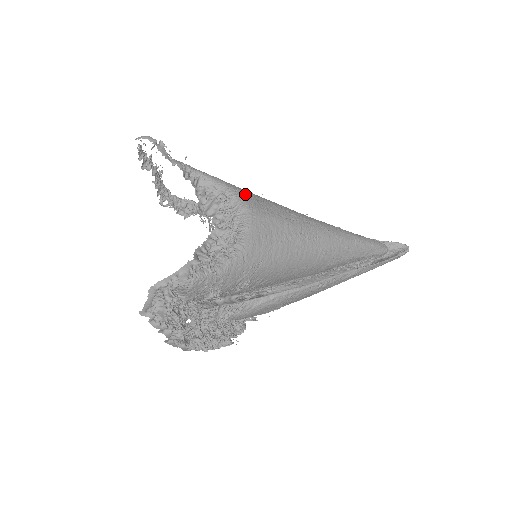
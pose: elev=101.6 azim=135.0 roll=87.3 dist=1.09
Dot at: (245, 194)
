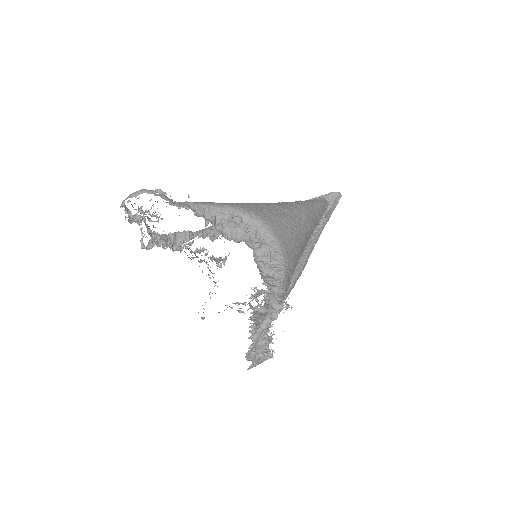
Dot at: (246, 207)
